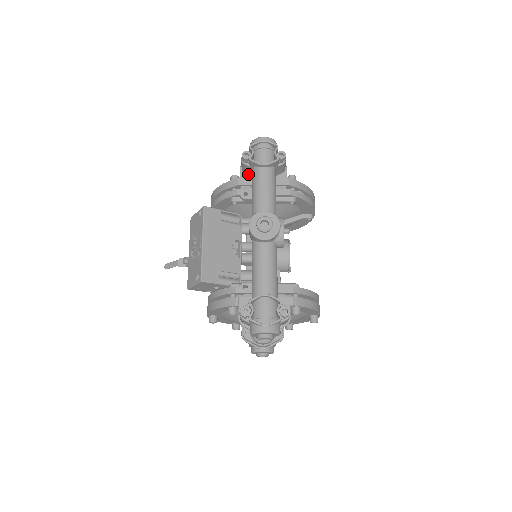
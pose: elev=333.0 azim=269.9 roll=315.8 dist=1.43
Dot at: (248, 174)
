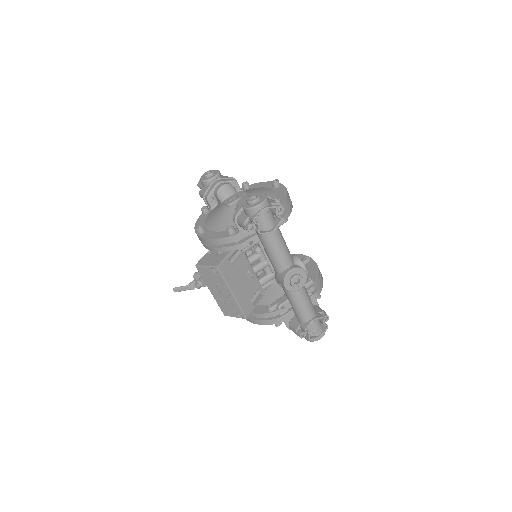
Dot at: occluded
